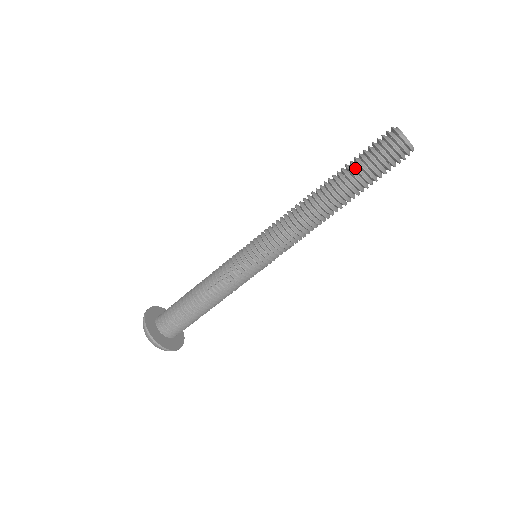
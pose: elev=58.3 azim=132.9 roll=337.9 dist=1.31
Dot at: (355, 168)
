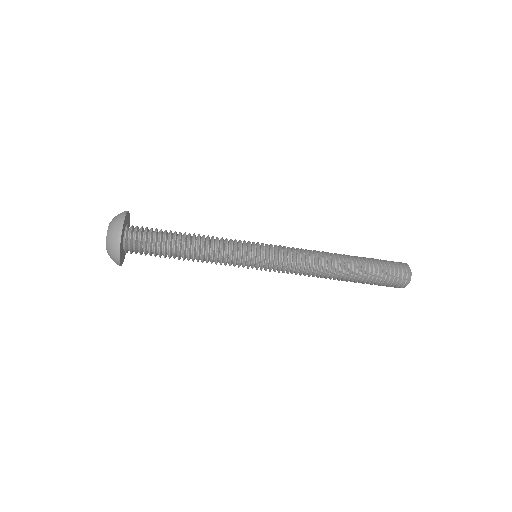
Dot at: (373, 266)
